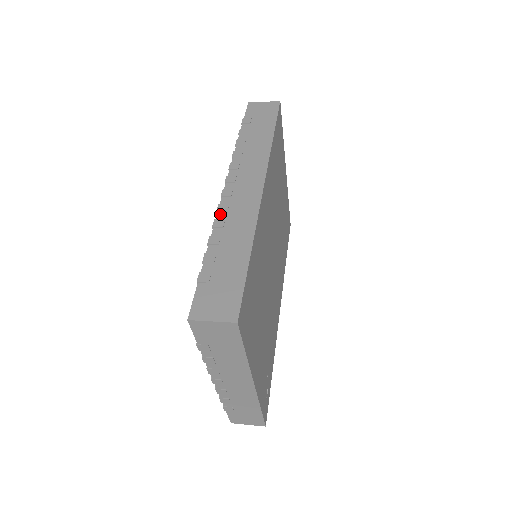
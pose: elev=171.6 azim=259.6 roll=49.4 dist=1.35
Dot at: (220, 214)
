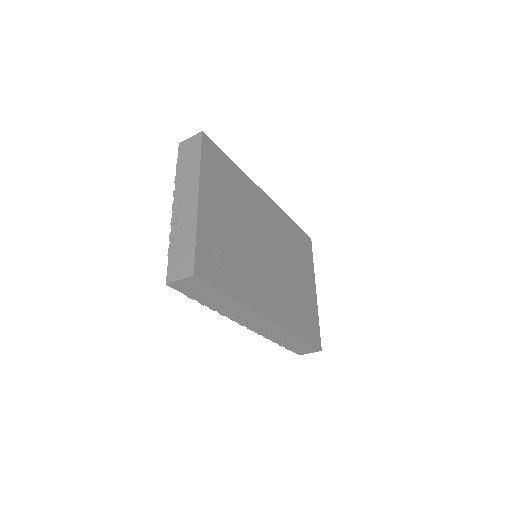
Dot at: occluded
